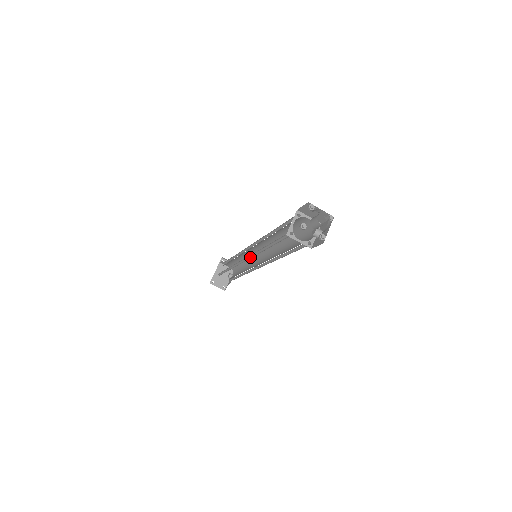
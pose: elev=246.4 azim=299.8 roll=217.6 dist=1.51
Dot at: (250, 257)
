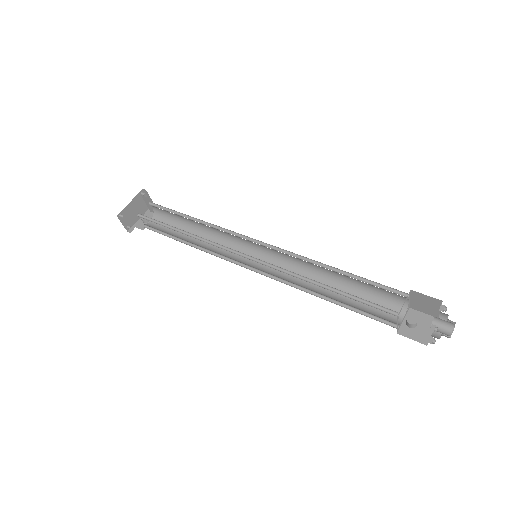
Dot at: (261, 261)
